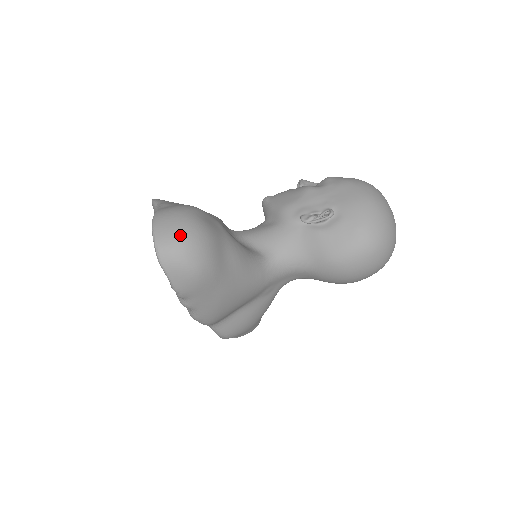
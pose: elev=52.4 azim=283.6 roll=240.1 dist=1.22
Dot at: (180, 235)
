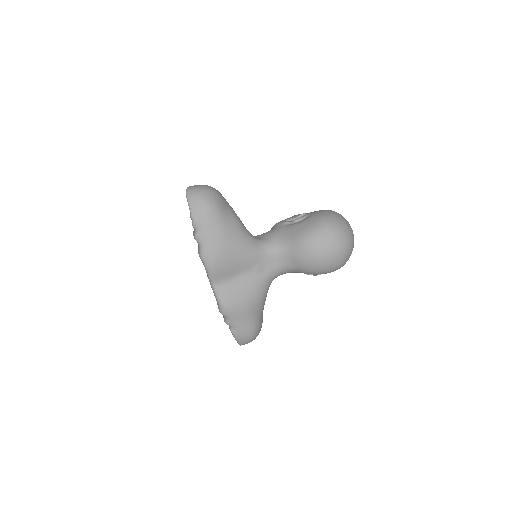
Dot at: (202, 186)
